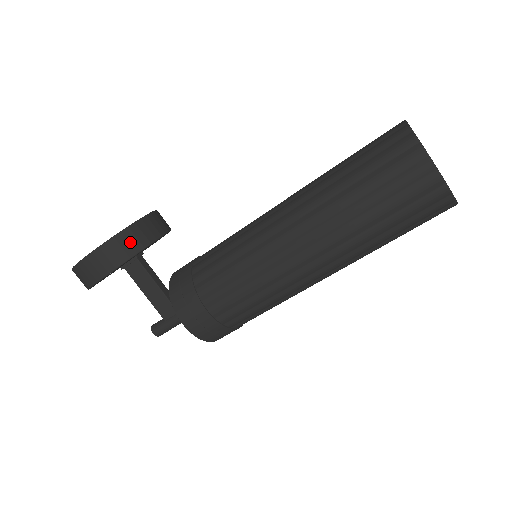
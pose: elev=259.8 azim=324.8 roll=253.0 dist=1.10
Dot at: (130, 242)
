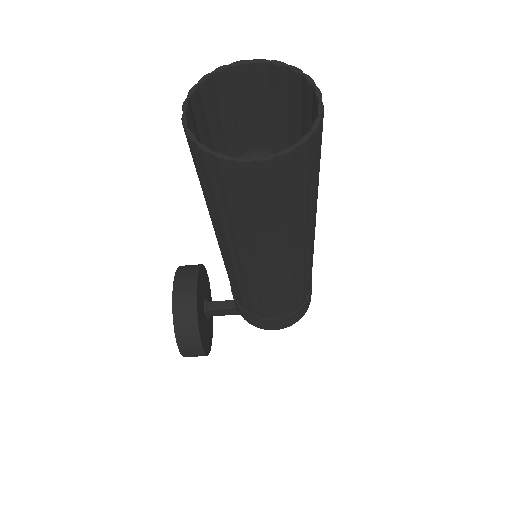
Dot at: (186, 329)
